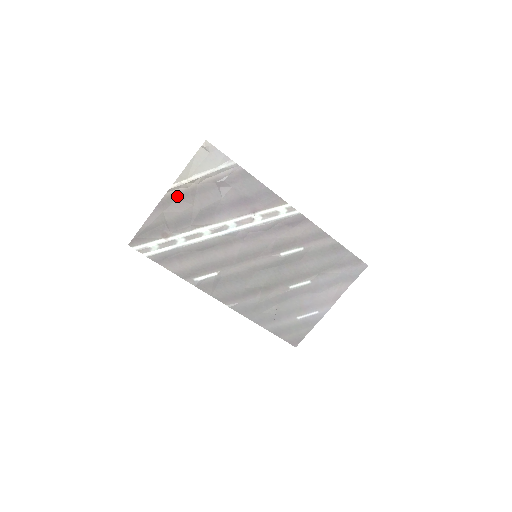
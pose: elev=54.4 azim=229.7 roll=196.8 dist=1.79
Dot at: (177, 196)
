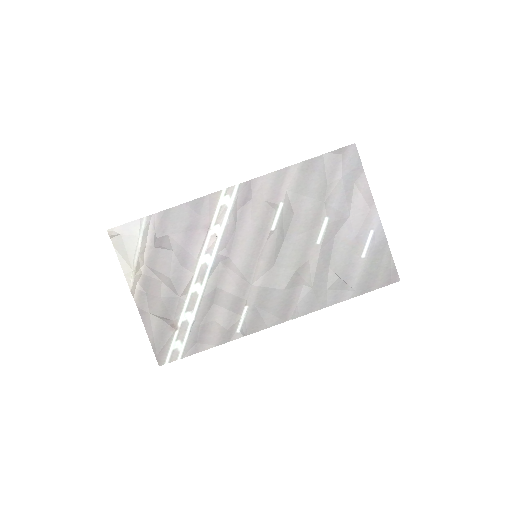
Dot at: (143, 290)
